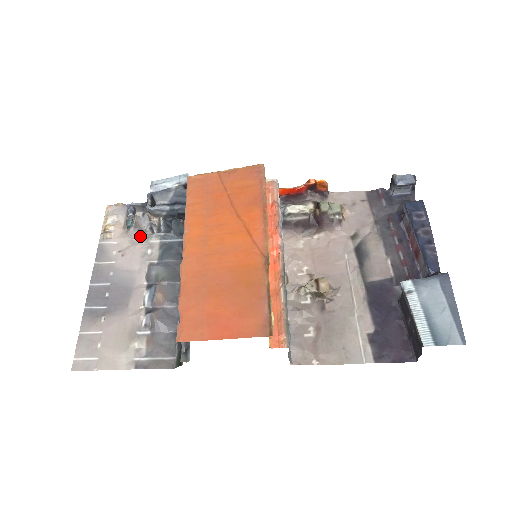
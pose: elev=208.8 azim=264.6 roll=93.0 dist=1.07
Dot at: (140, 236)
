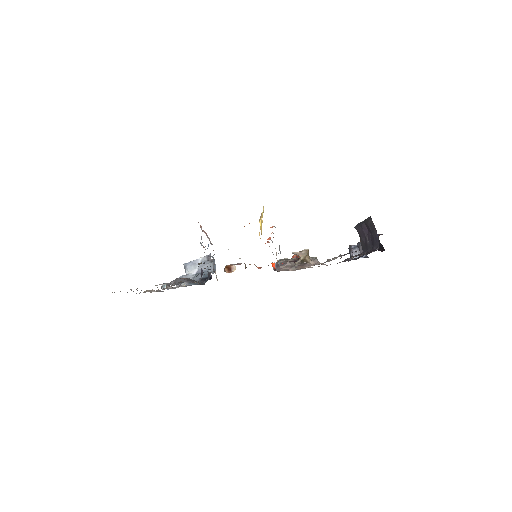
Dot at: occluded
